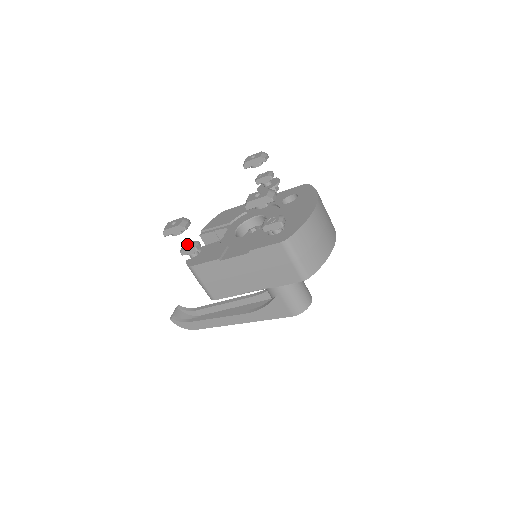
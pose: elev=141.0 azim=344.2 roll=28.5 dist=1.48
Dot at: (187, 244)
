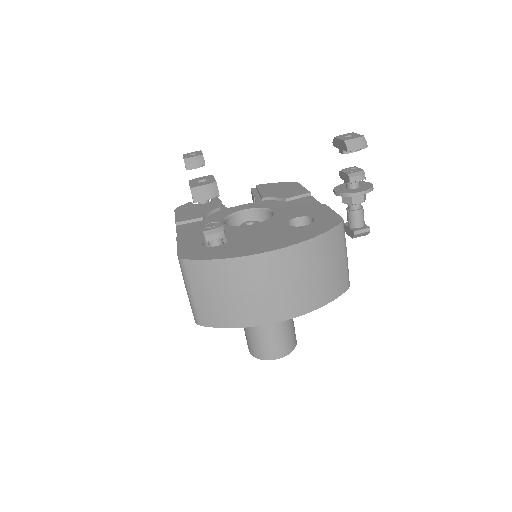
Dot at: occluded
